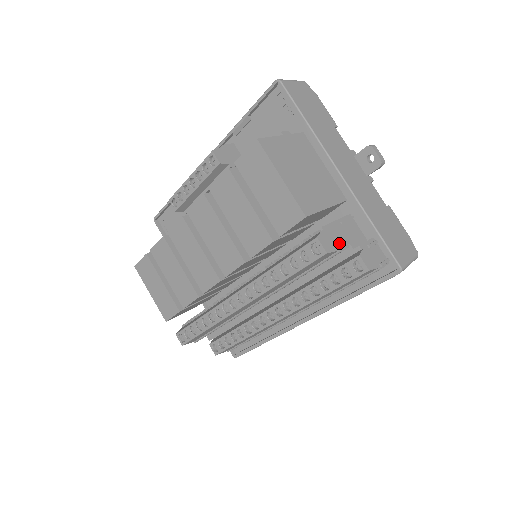
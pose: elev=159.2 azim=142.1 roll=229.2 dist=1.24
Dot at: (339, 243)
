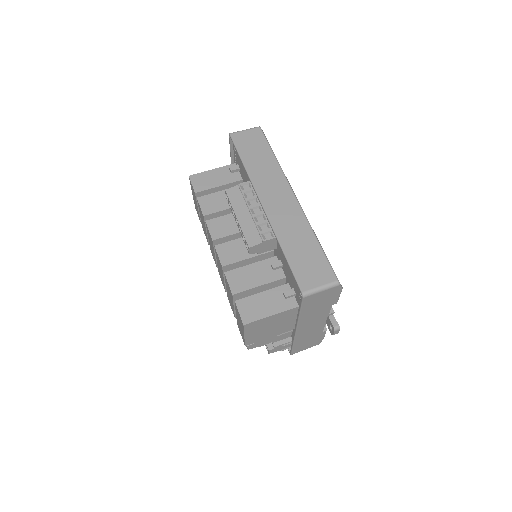
Dot at: (263, 344)
